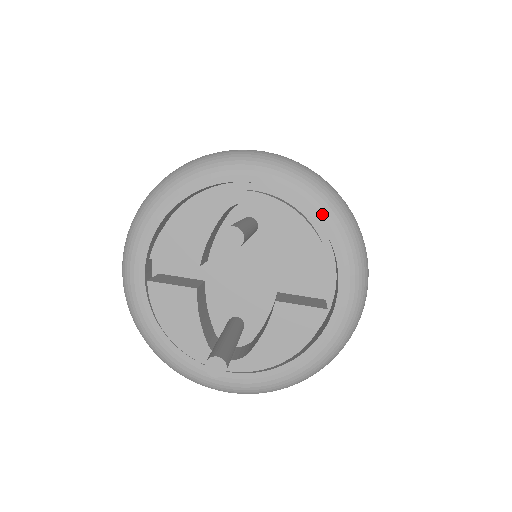
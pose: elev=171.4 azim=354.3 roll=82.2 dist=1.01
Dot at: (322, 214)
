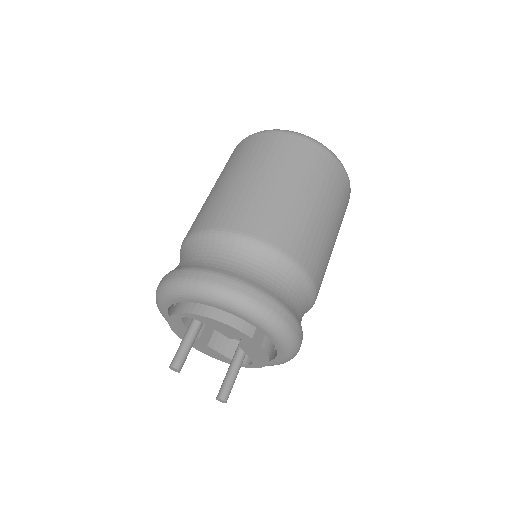
Dot at: (219, 307)
